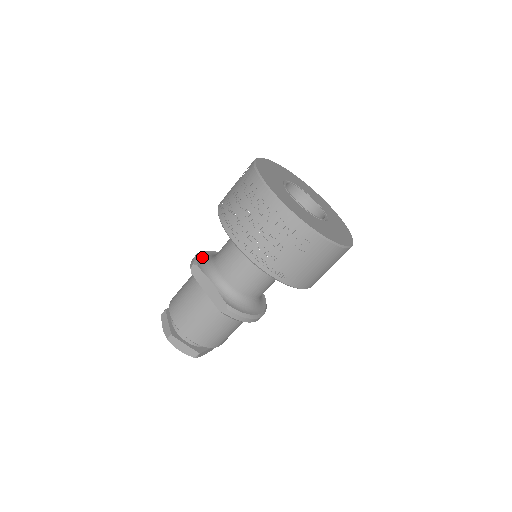
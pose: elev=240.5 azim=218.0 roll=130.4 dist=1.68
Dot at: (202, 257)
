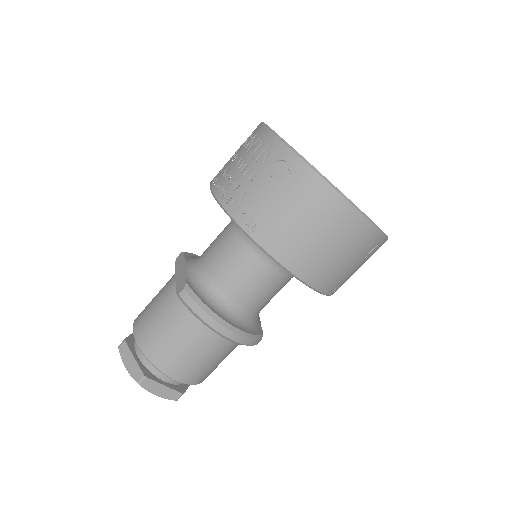
Dot at: occluded
